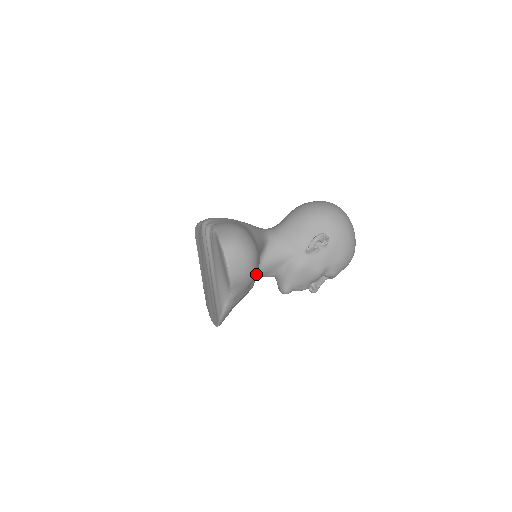
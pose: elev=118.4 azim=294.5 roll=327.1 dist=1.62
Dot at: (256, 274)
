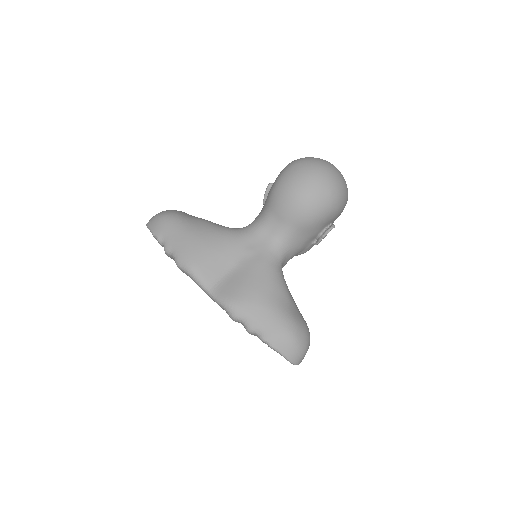
Dot at: occluded
